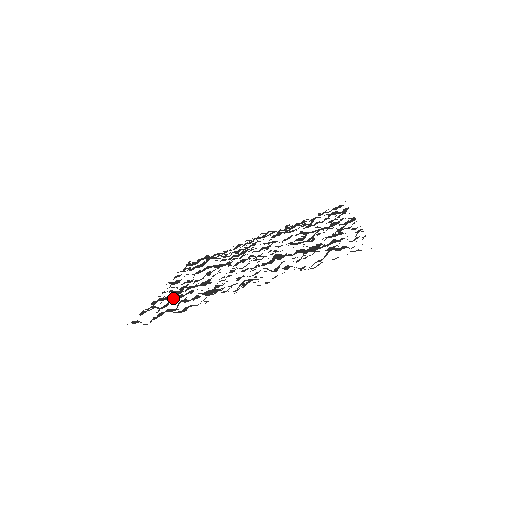
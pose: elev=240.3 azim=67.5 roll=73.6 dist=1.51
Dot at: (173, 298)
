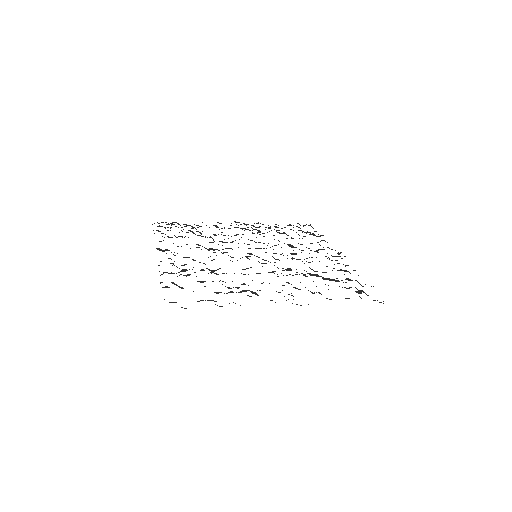
Dot at: occluded
